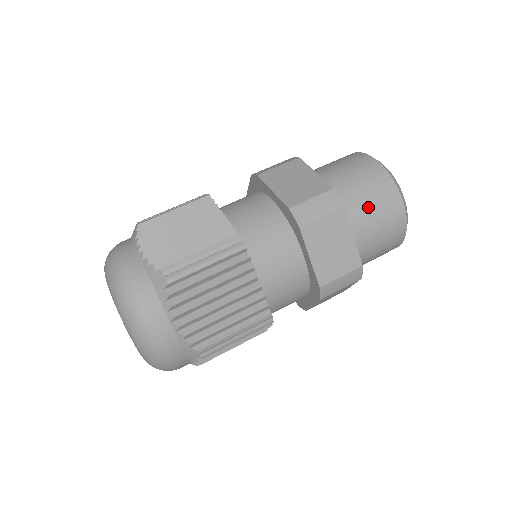
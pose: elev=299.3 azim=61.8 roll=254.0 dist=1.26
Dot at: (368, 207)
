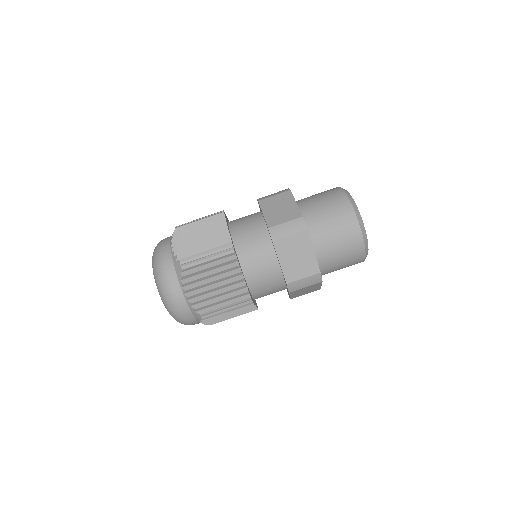
Dot at: (340, 266)
